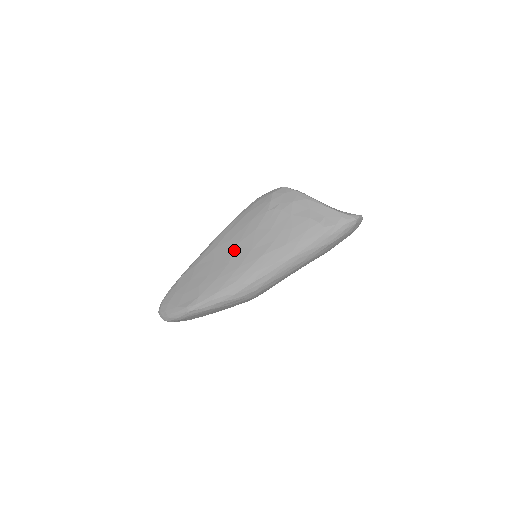
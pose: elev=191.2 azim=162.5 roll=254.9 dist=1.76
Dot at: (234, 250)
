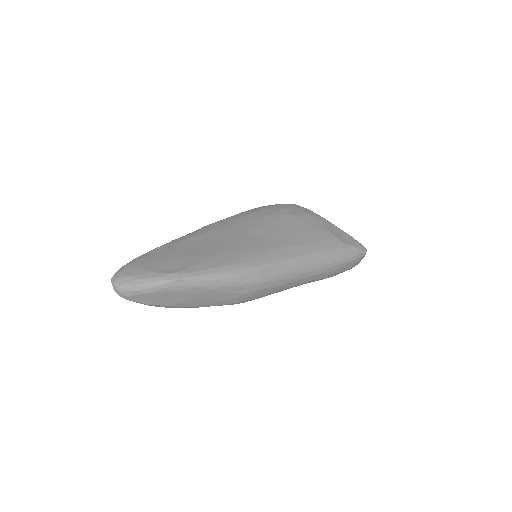
Dot at: (242, 235)
